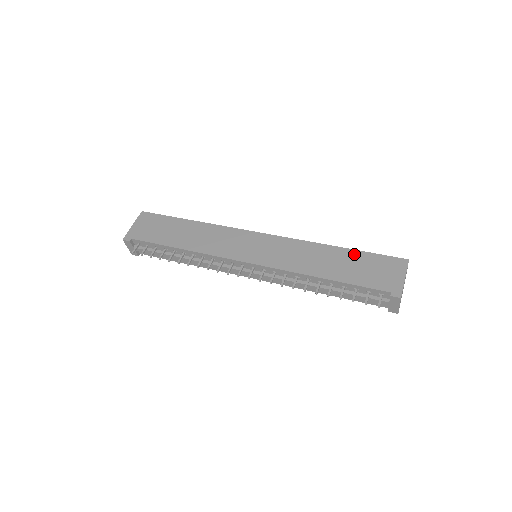
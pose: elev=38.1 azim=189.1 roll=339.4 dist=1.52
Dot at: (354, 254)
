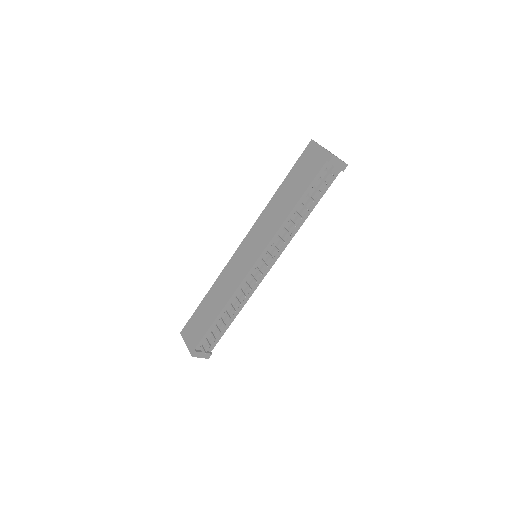
Dot at: (289, 178)
